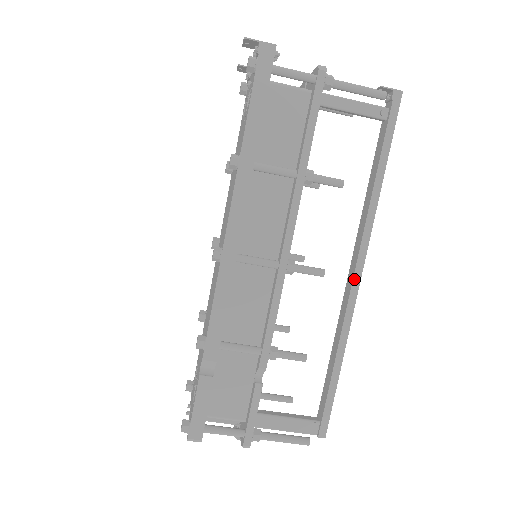
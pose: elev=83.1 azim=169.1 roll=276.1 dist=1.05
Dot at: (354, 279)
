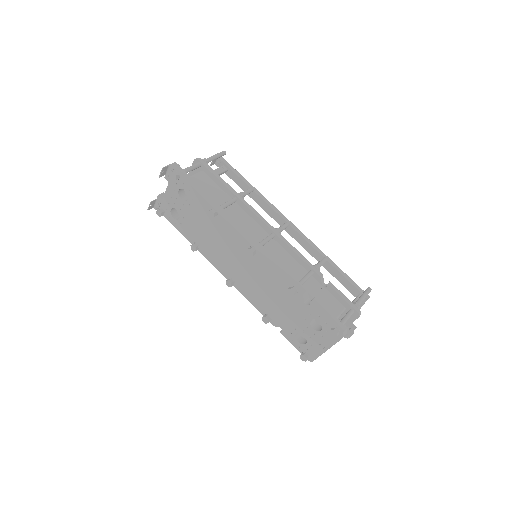
Dot at: (294, 228)
